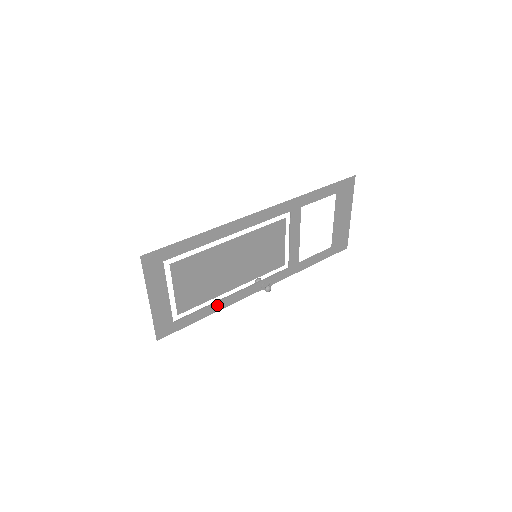
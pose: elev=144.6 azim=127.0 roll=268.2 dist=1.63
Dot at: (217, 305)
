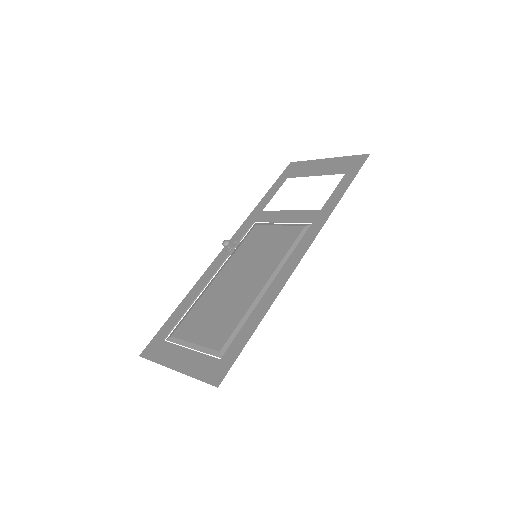
Dot at: (194, 293)
